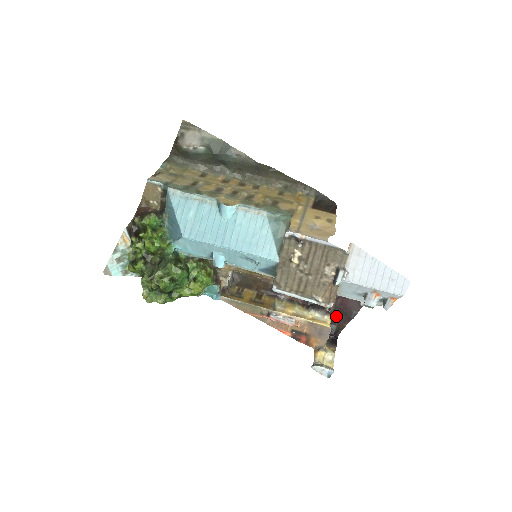
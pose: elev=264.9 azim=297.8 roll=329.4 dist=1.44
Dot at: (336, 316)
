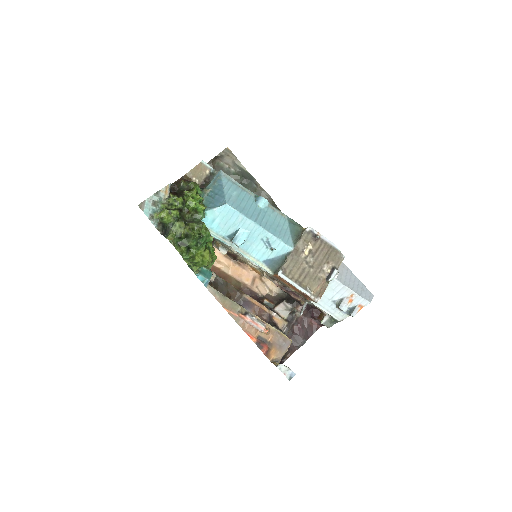
Dot at: occluded
